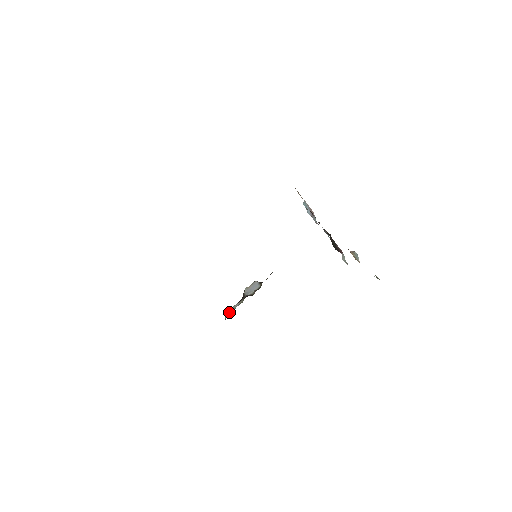
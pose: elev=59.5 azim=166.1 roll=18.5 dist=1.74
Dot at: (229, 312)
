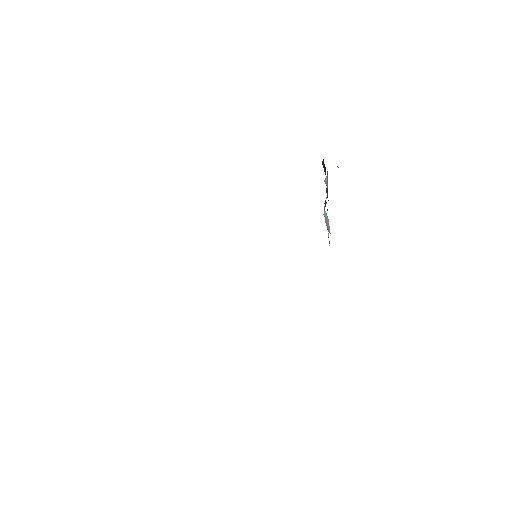
Dot at: occluded
